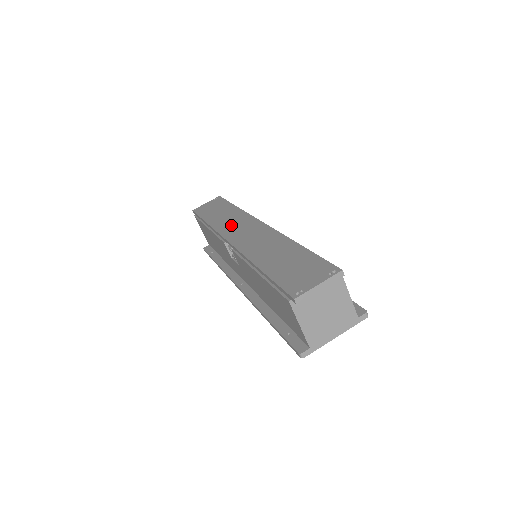
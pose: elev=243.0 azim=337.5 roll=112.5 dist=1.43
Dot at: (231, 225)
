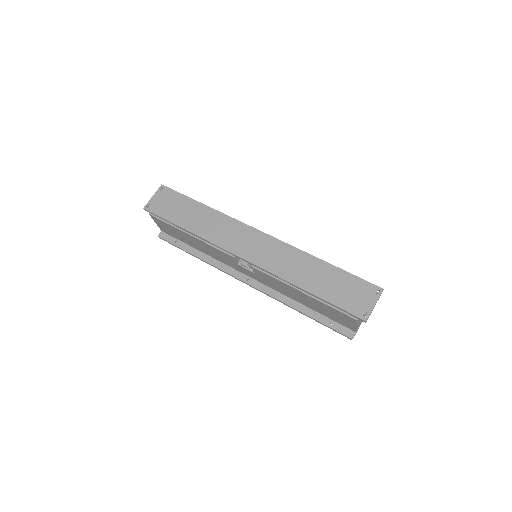
Dot at: (226, 236)
